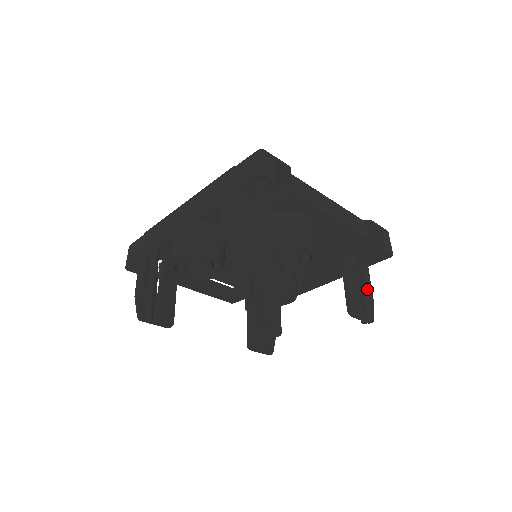
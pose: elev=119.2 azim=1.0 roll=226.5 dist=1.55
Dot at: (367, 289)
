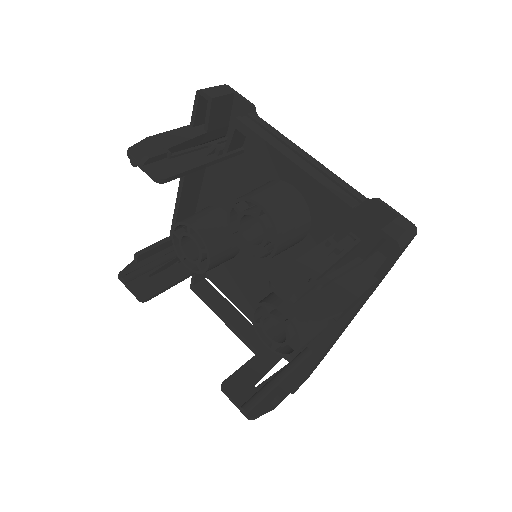
Dot at: (344, 291)
